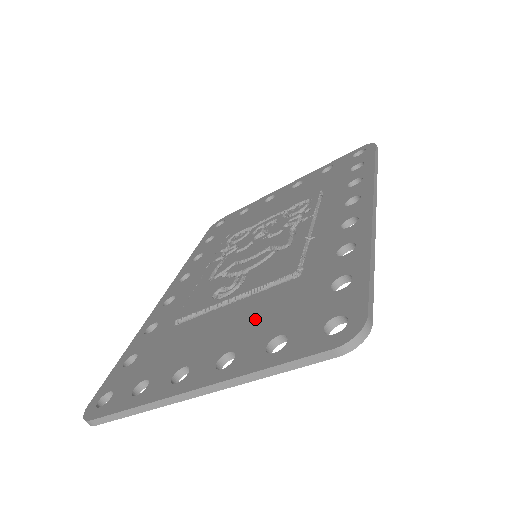
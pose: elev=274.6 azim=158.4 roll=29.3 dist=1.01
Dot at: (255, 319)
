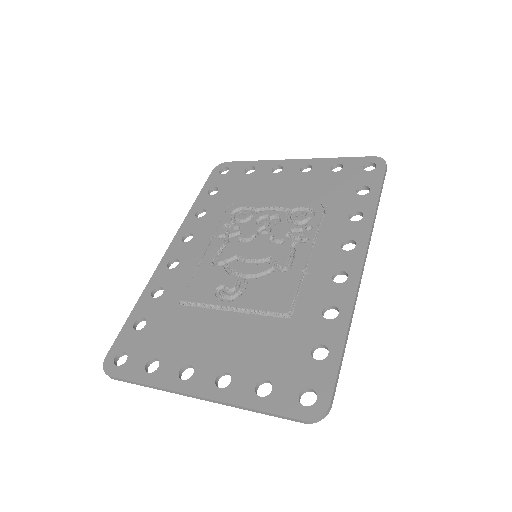
Dot at: (249, 347)
